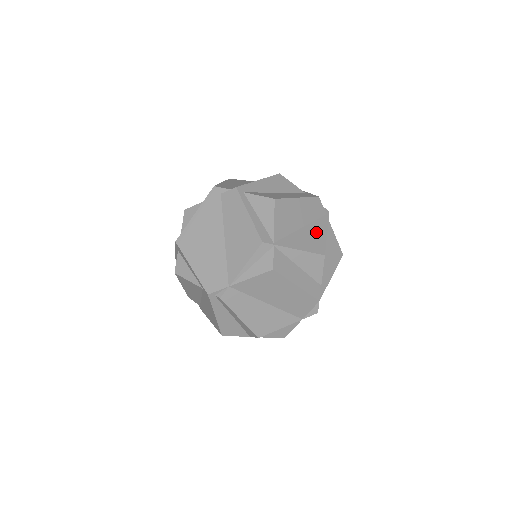
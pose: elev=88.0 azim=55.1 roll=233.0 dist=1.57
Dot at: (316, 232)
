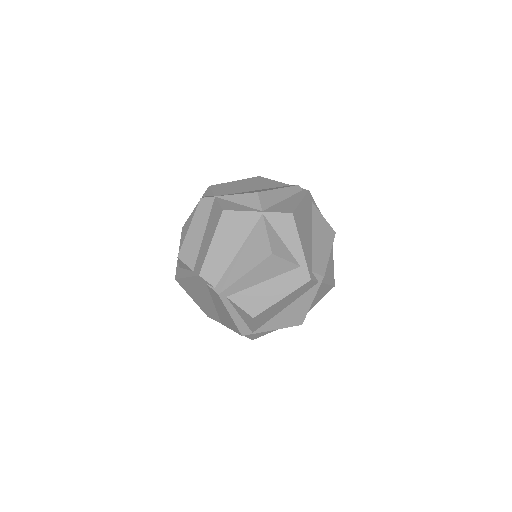
Dot at: (300, 307)
